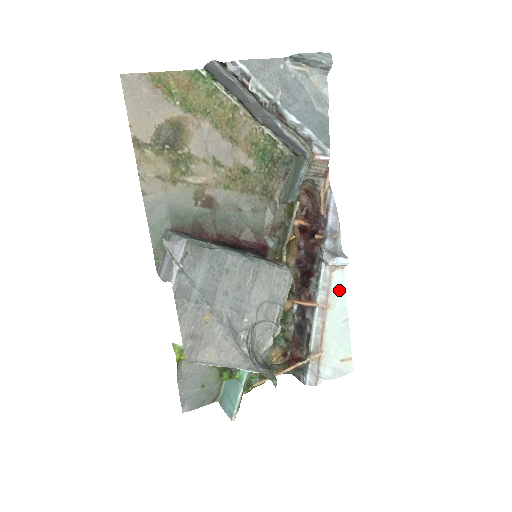
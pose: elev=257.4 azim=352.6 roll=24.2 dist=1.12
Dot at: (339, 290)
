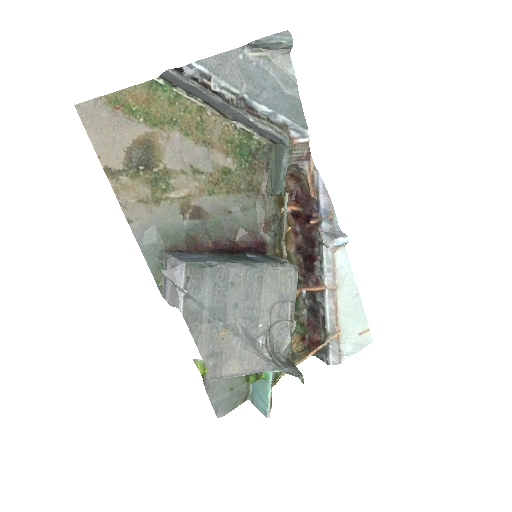
Dot at: (344, 268)
